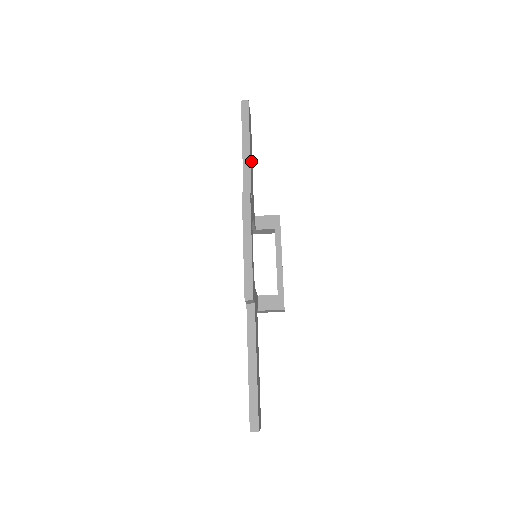
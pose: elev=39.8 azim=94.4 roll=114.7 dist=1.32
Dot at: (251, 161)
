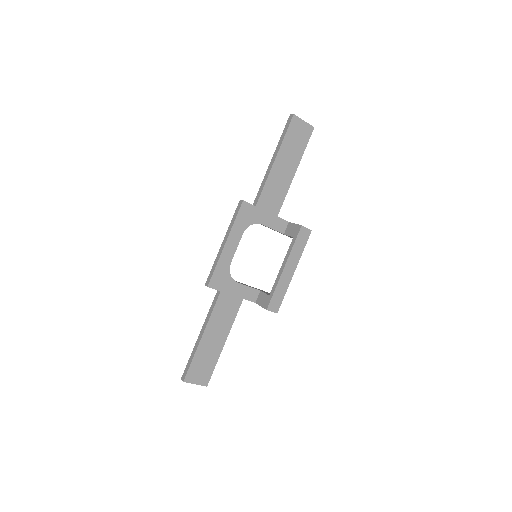
Dot at: (284, 171)
